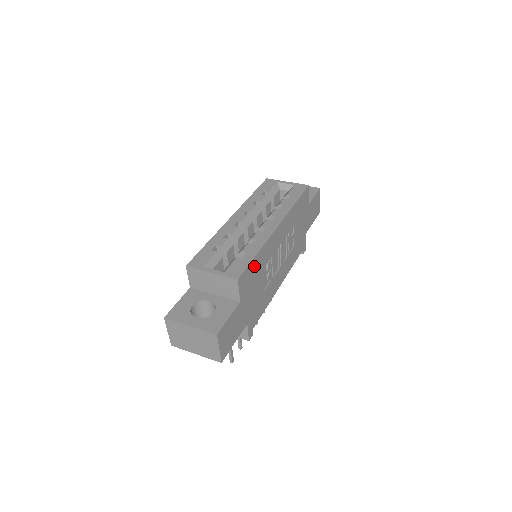
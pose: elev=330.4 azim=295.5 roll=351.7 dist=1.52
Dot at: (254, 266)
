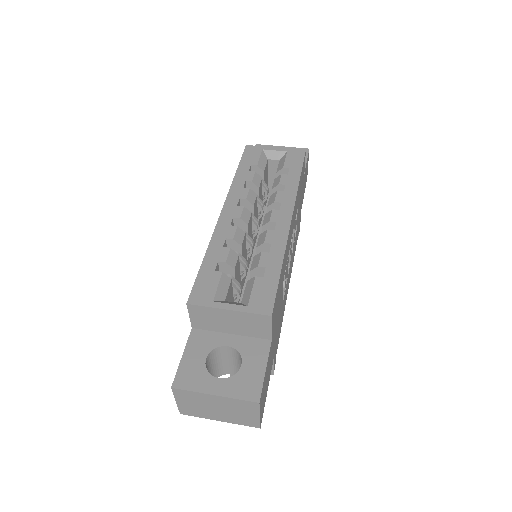
Dot at: (279, 285)
